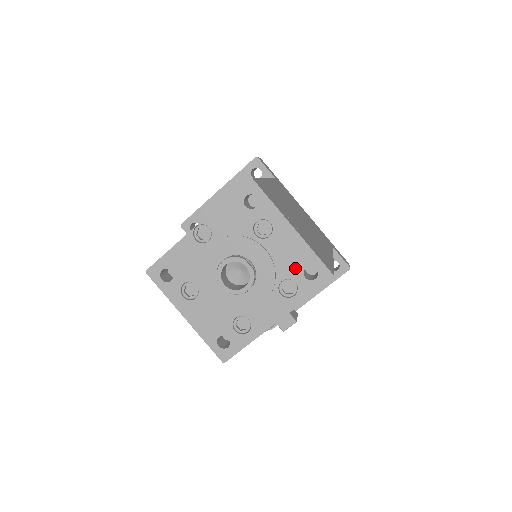
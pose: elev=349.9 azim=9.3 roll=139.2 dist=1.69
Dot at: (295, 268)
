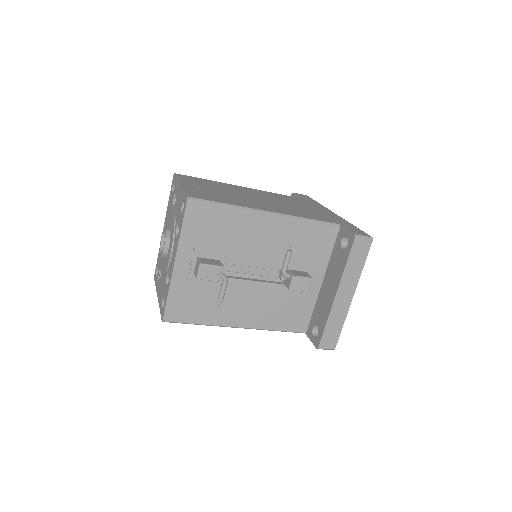
Dot at: (179, 211)
